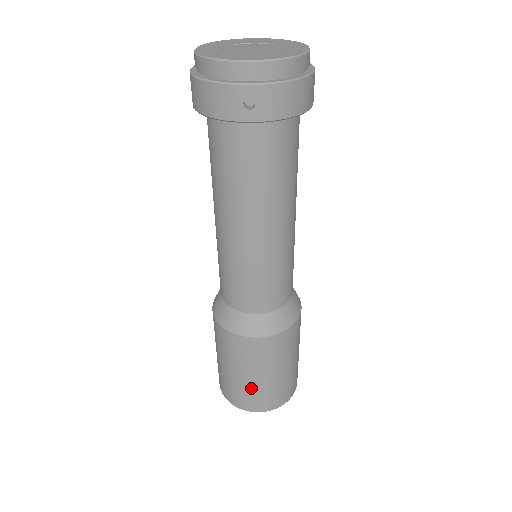
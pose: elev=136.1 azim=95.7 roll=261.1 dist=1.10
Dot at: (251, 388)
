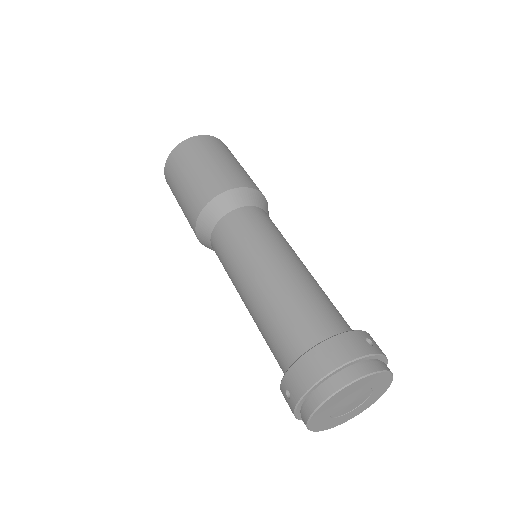
Dot at: occluded
